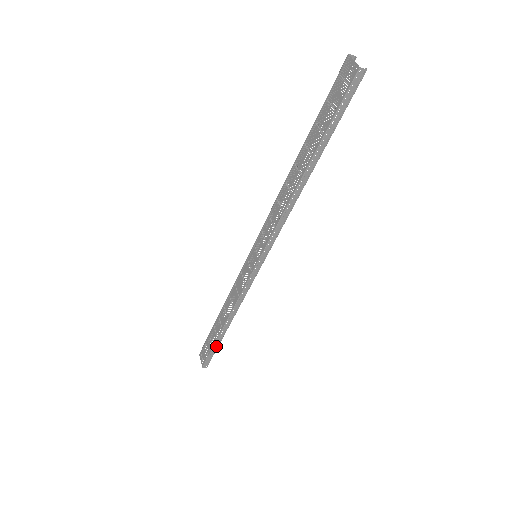
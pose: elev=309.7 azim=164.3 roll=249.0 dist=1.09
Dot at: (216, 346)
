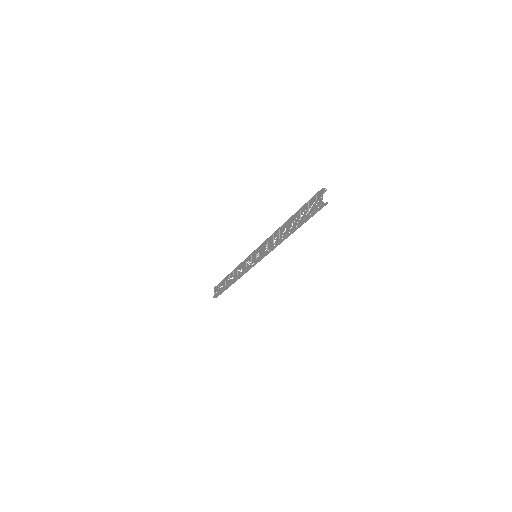
Dot at: (224, 290)
